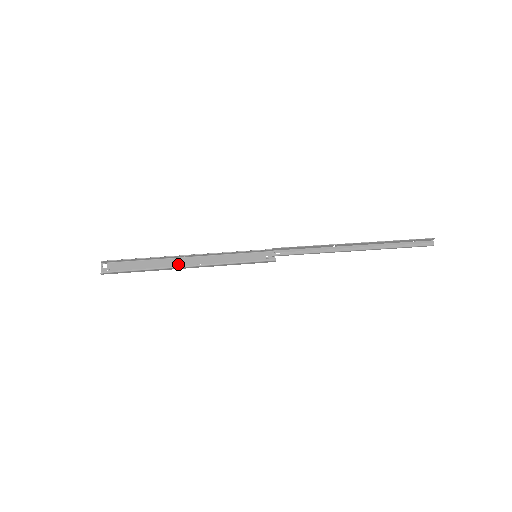
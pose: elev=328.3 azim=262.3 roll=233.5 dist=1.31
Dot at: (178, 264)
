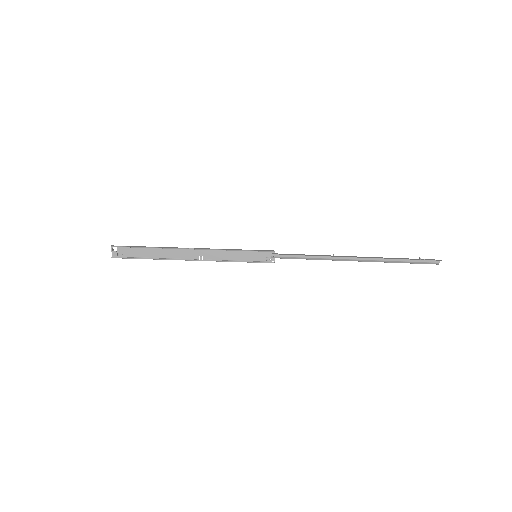
Dot at: (182, 255)
